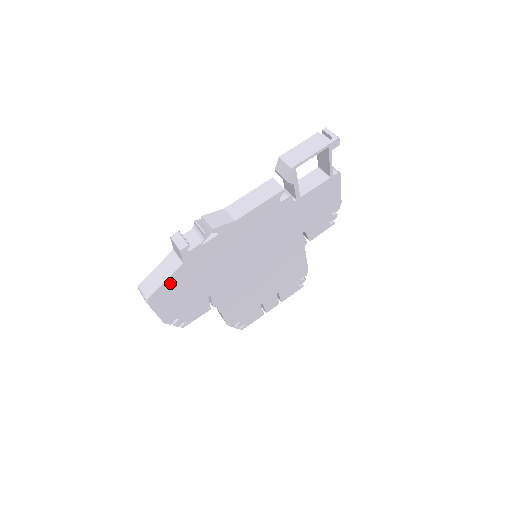
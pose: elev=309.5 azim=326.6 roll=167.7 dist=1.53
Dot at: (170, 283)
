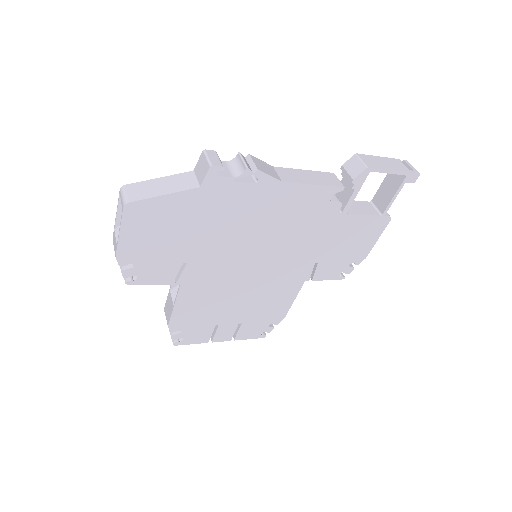
Dot at: (167, 203)
